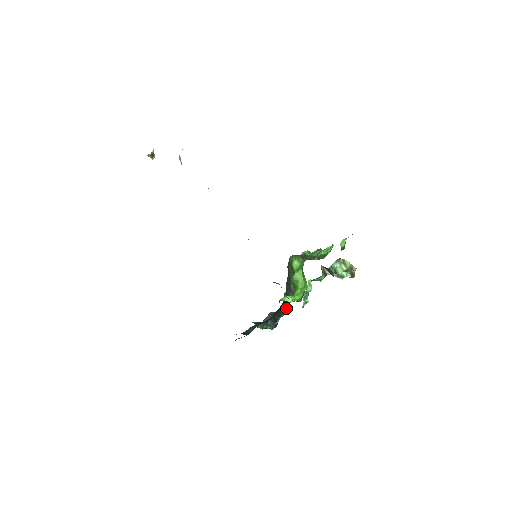
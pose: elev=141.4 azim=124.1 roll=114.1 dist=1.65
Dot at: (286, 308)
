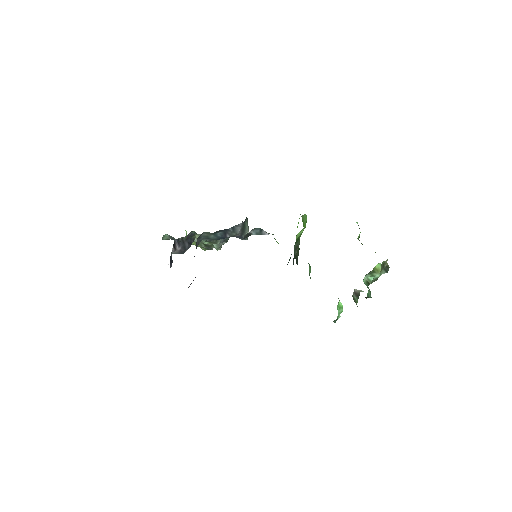
Dot at: (289, 259)
